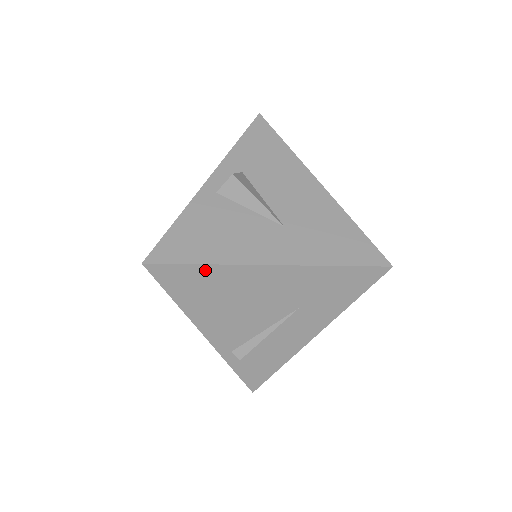
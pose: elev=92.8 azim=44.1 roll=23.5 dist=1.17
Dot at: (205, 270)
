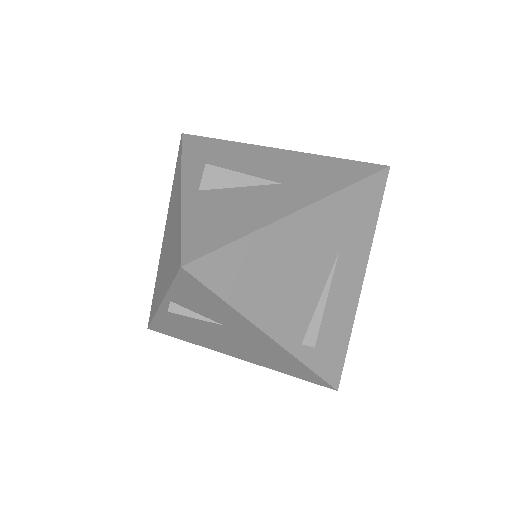
Dot at: (244, 245)
